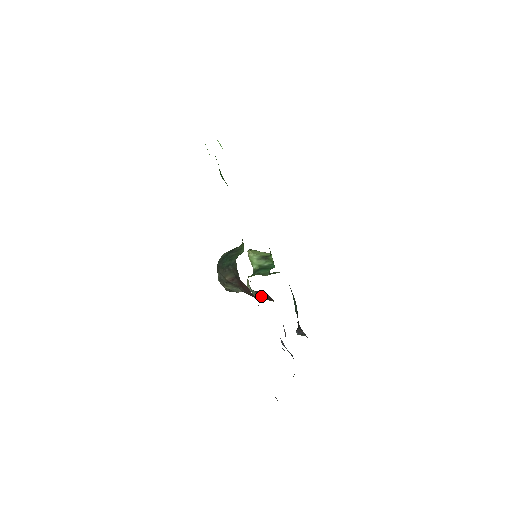
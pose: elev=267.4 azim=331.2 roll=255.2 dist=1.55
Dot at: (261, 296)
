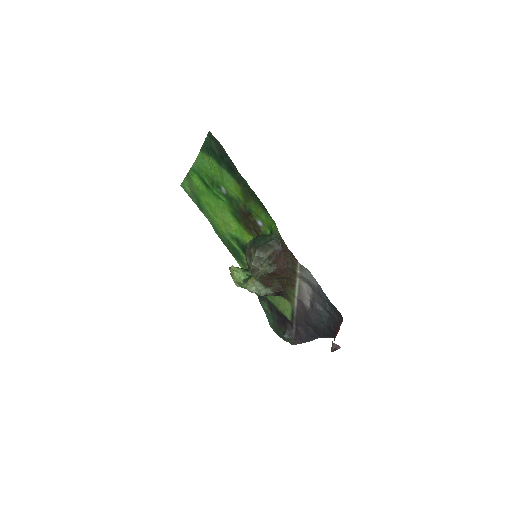
Dot at: (268, 290)
